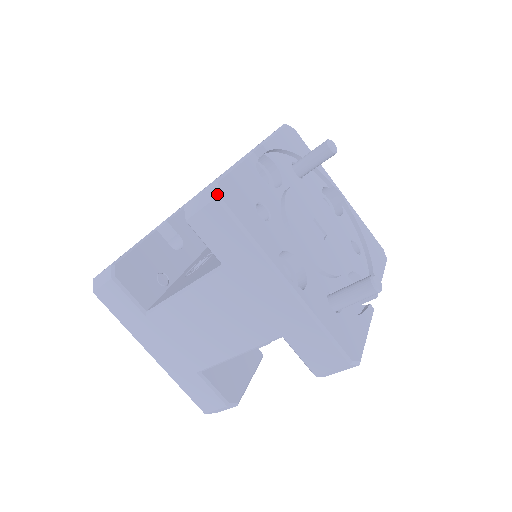
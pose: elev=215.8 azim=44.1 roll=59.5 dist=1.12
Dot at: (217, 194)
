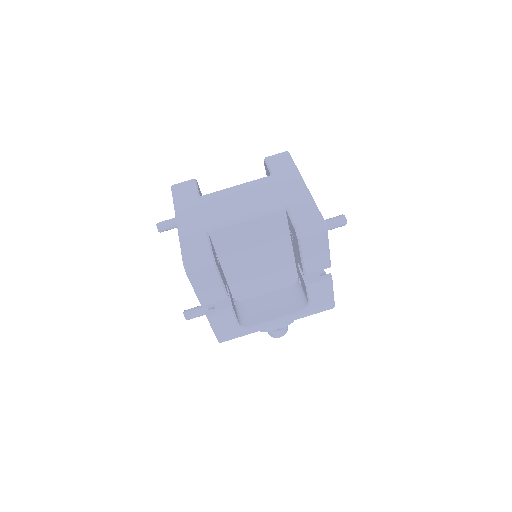
Dot at: (288, 152)
